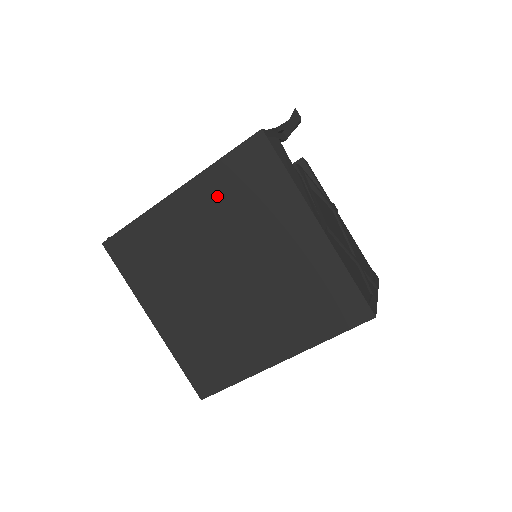
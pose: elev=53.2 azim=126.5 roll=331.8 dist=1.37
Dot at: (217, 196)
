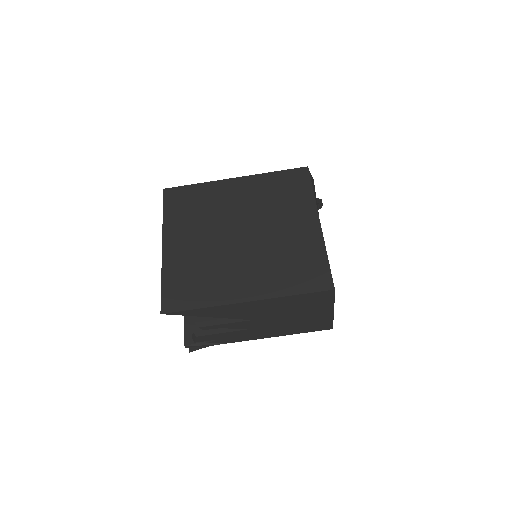
Dot at: (261, 188)
